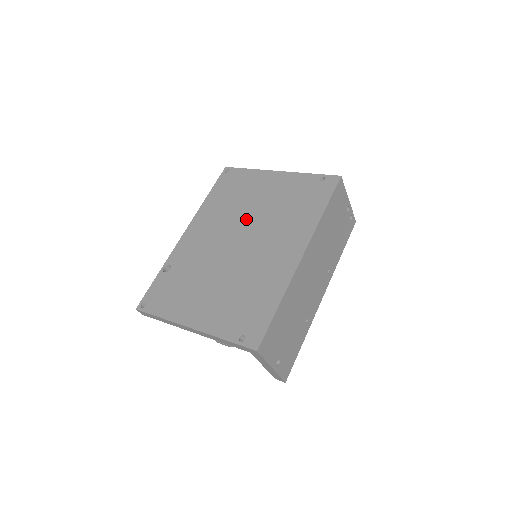
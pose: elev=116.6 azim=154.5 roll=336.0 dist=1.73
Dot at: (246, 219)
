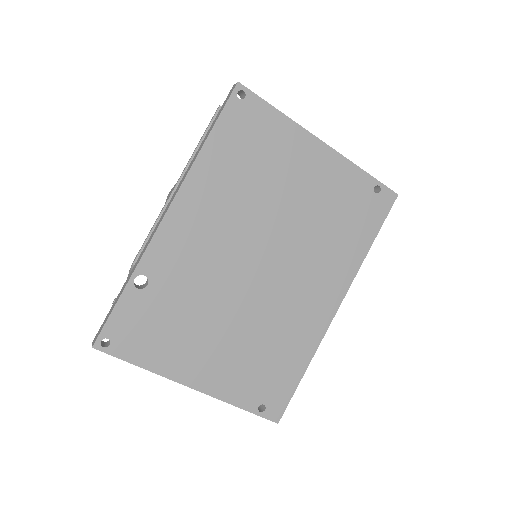
Dot at: (272, 224)
